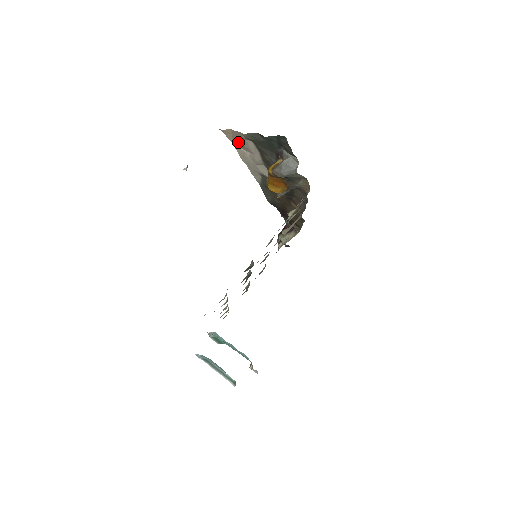
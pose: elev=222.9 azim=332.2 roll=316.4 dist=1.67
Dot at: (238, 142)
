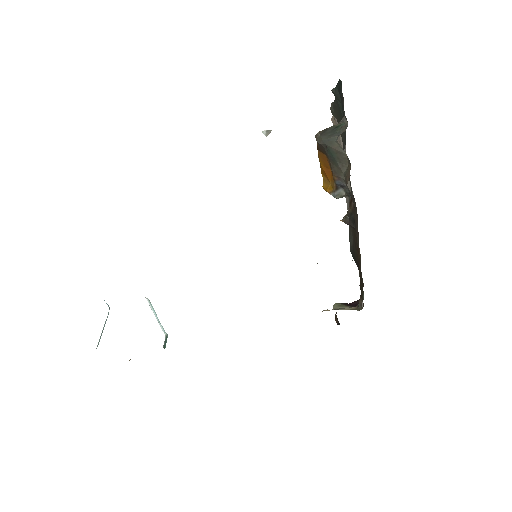
Dot at: occluded
